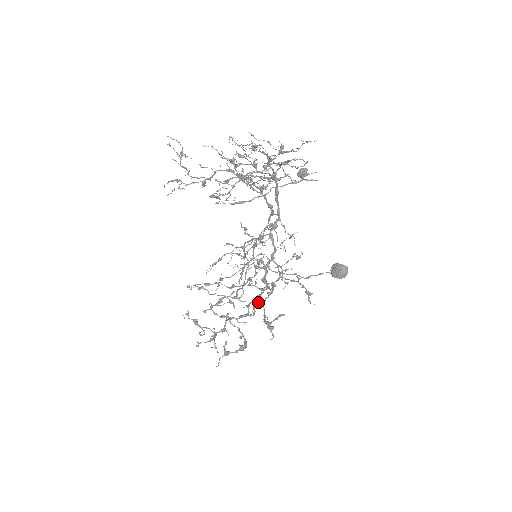
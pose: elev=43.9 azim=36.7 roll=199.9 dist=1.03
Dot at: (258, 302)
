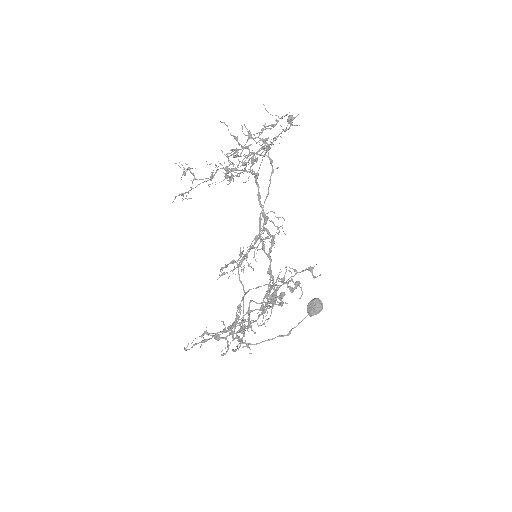
Dot at: (274, 283)
